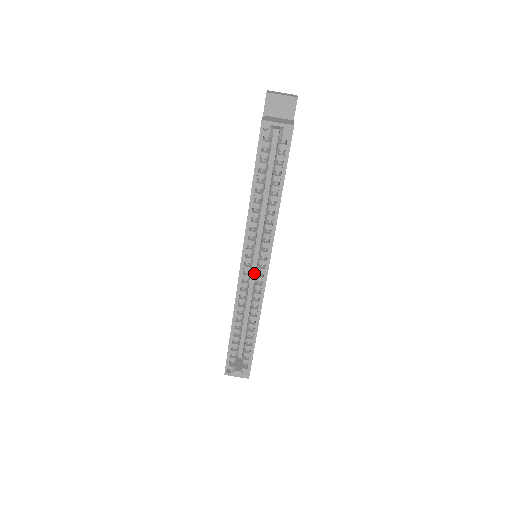
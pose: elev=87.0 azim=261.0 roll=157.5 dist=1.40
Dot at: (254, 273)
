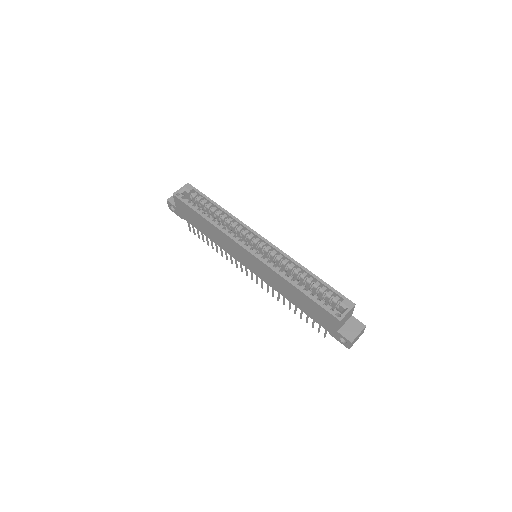
Dot at: occluded
